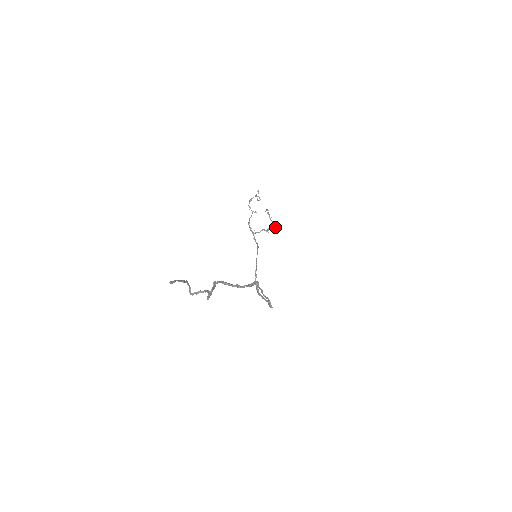
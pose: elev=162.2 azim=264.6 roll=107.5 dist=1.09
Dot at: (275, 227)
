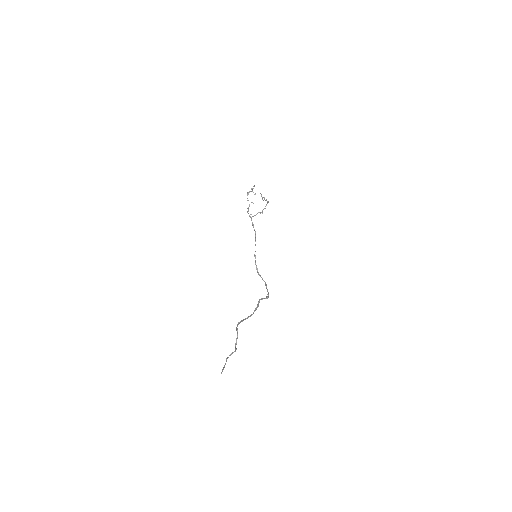
Dot at: occluded
